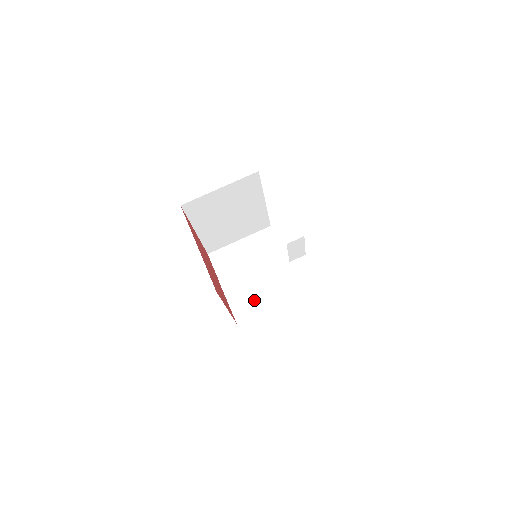
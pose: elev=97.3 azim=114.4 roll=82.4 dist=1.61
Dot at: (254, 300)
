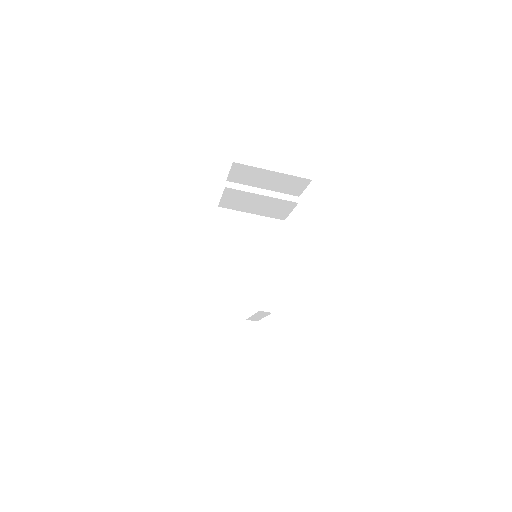
Dot at: (243, 206)
